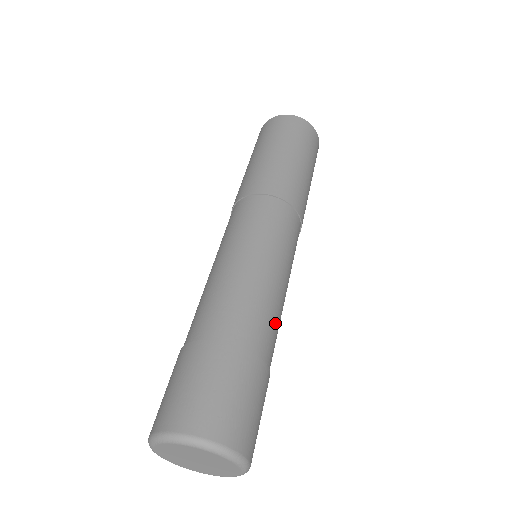
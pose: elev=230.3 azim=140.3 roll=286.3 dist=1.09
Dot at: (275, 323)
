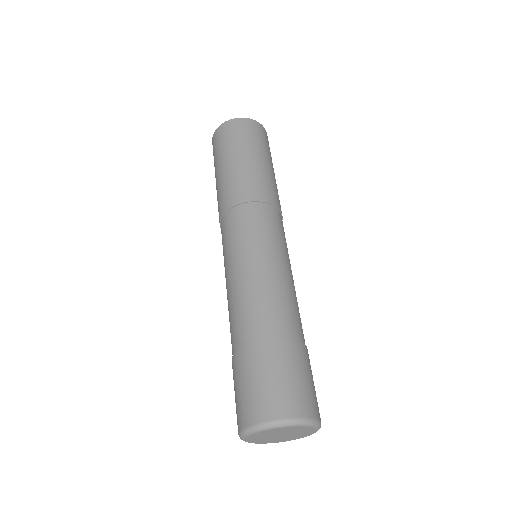
Dot at: (296, 308)
